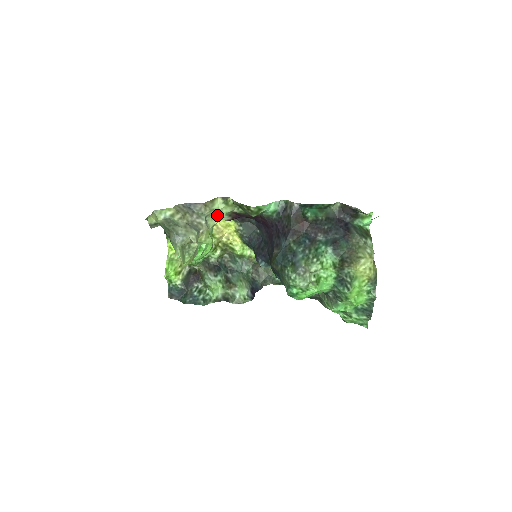
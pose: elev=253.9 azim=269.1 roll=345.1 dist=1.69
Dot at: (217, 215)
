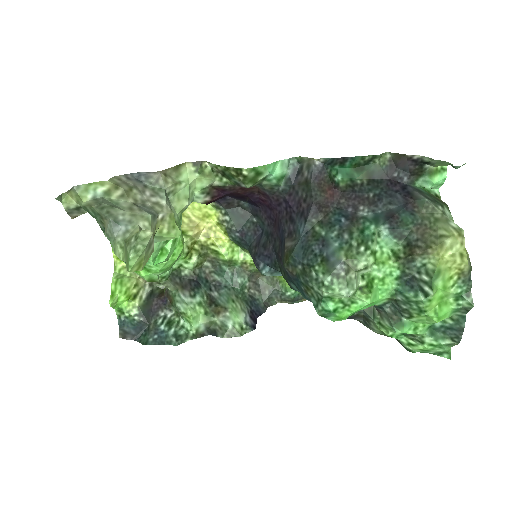
Dot at: (187, 192)
